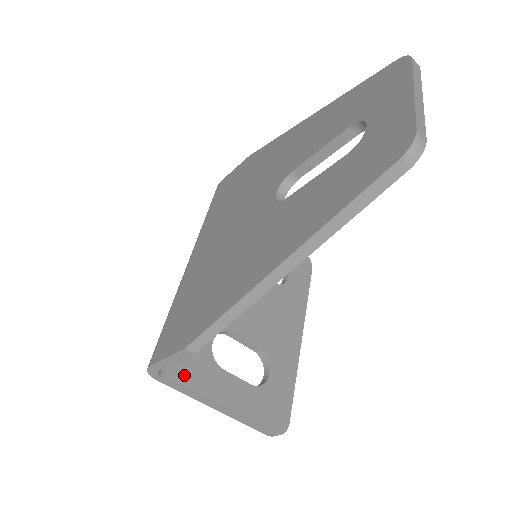
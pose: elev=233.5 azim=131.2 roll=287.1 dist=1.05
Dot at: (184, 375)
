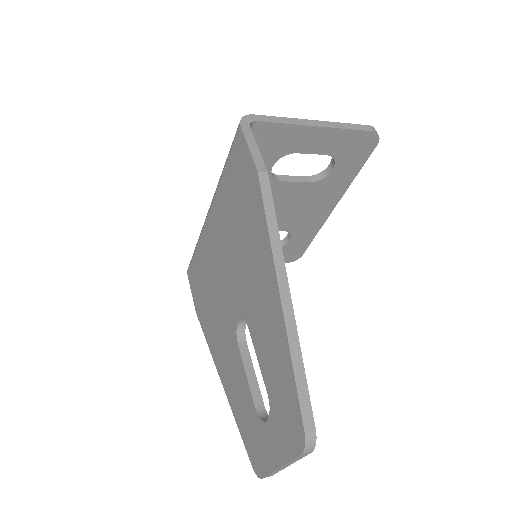
Dot at: occluded
